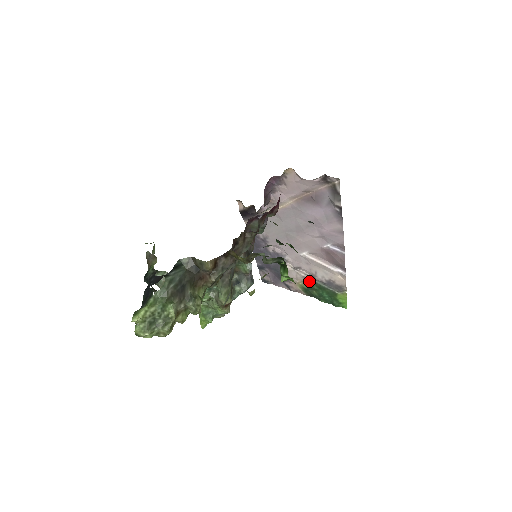
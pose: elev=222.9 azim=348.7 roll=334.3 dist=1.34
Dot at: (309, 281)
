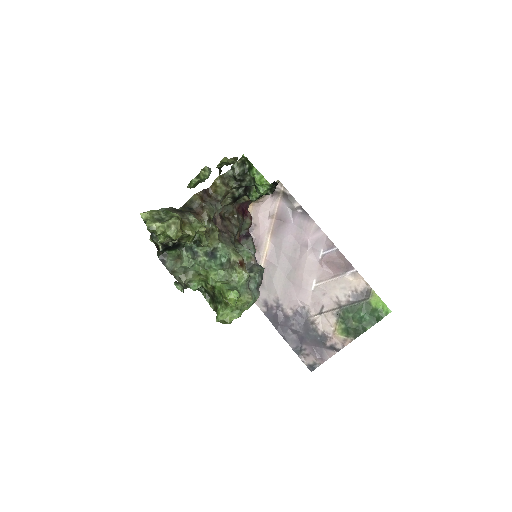
Dot at: (340, 315)
